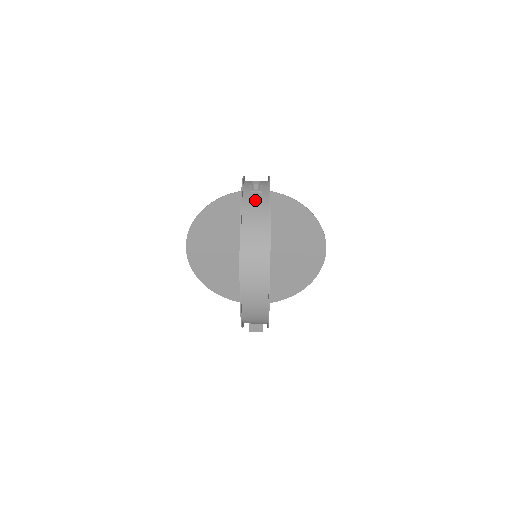
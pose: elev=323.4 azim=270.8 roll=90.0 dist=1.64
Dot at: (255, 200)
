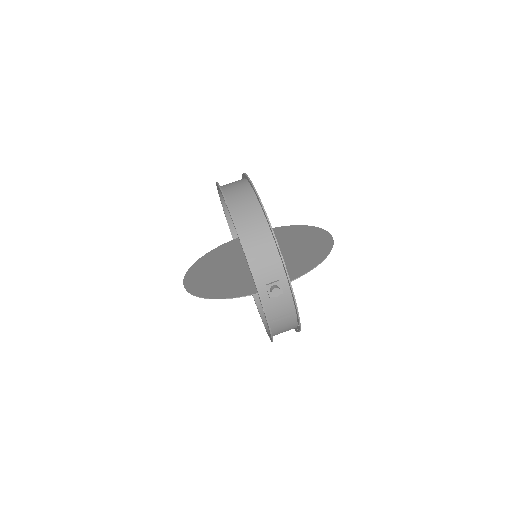
Dot at: (279, 306)
